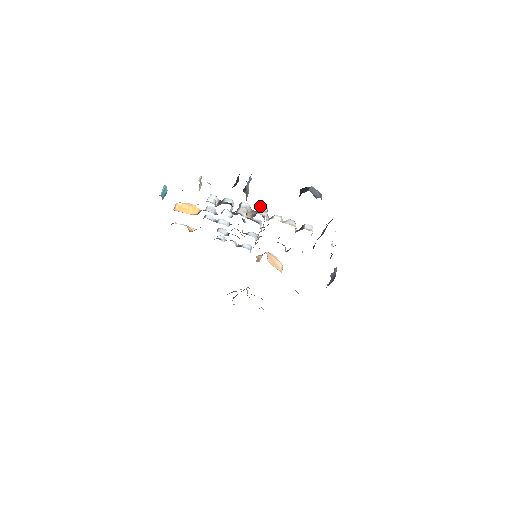
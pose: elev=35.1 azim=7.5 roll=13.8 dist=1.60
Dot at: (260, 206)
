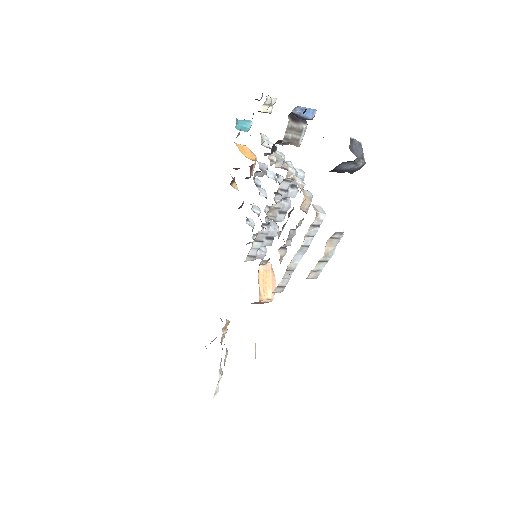
Dot at: (299, 169)
